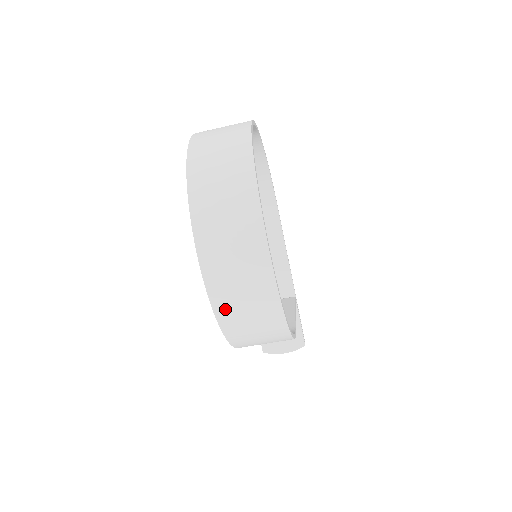
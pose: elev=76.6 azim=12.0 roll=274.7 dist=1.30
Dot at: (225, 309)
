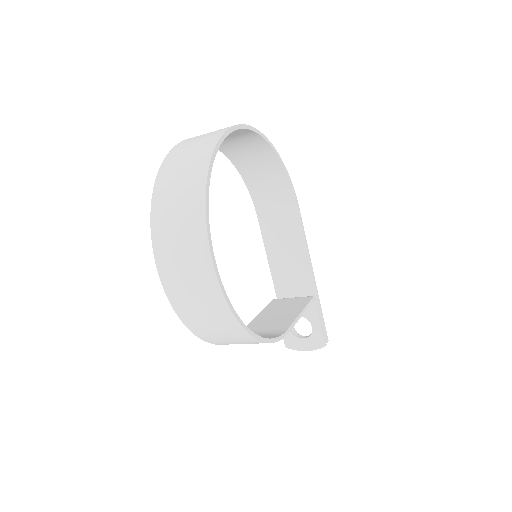
Dot at: (184, 310)
